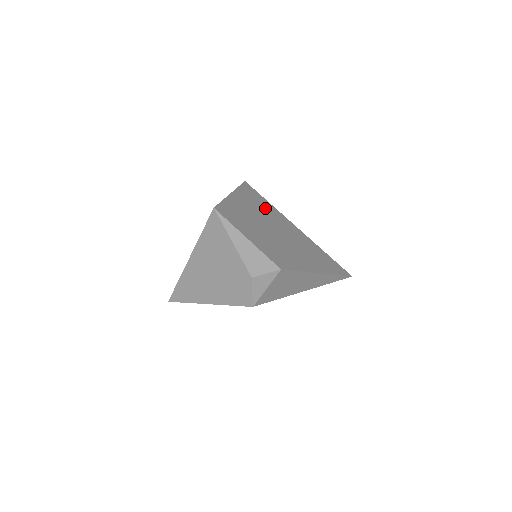
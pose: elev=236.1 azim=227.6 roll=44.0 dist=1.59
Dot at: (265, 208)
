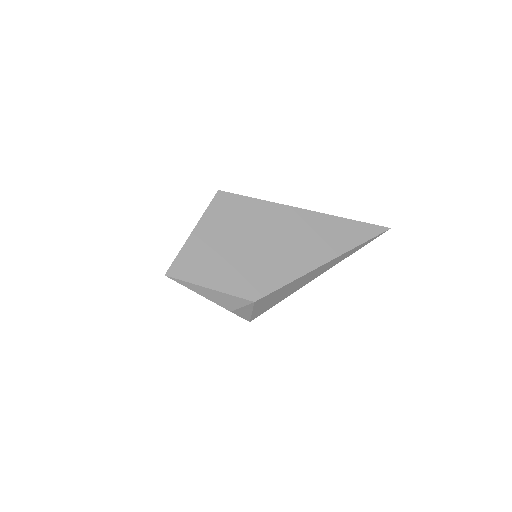
Dot at: (246, 214)
